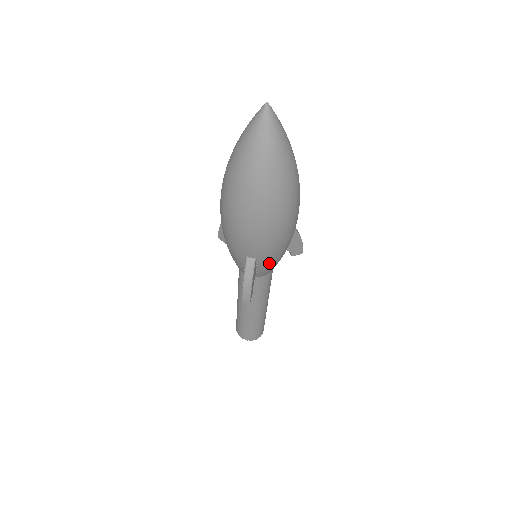
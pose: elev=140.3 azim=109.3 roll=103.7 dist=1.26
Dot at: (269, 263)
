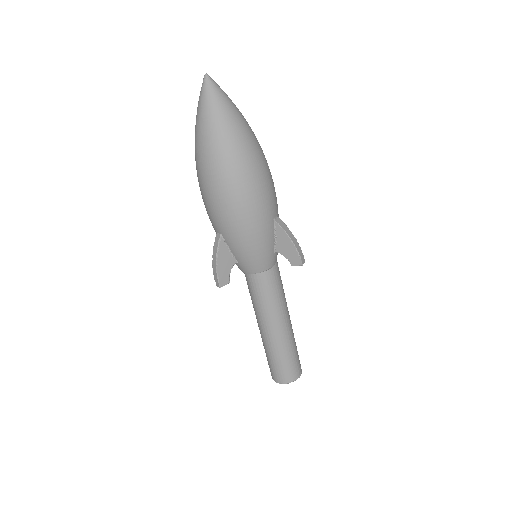
Dot at: (238, 246)
